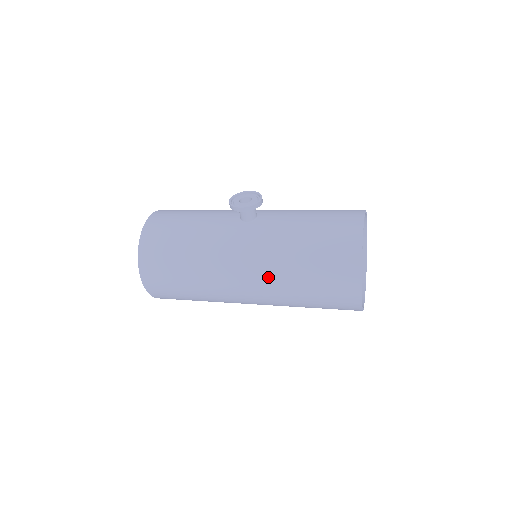
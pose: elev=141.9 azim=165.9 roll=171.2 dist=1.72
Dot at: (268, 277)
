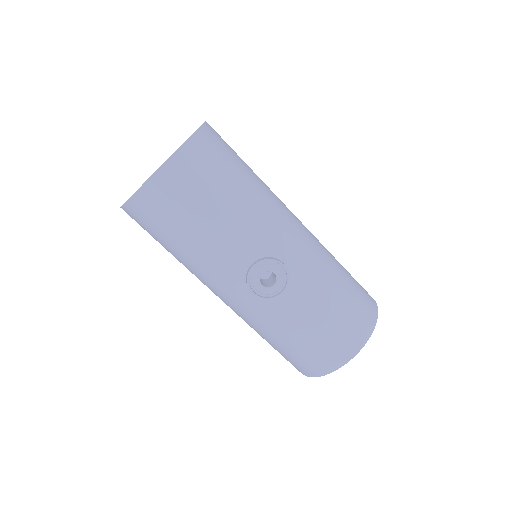
Dot at: (239, 316)
